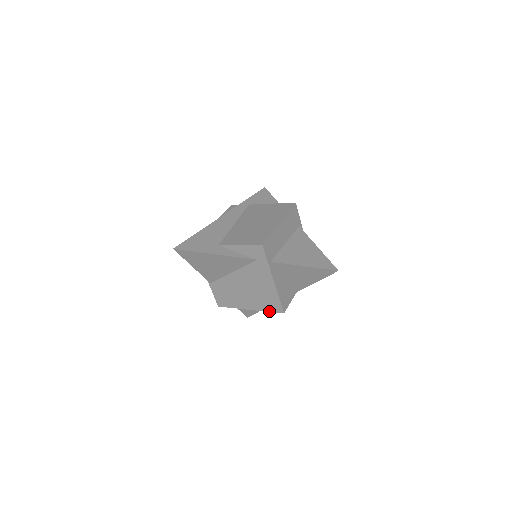
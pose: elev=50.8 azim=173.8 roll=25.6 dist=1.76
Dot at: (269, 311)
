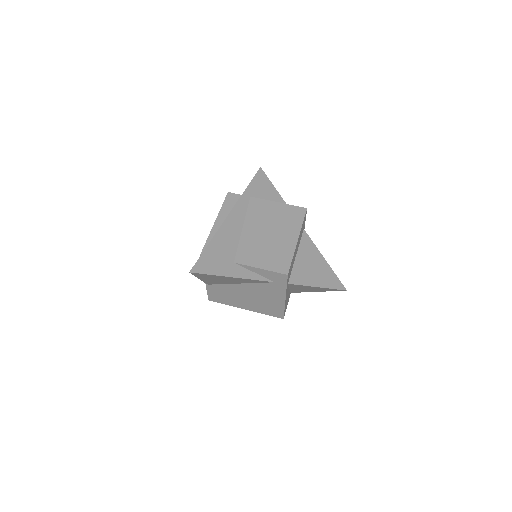
Dot at: occluded
